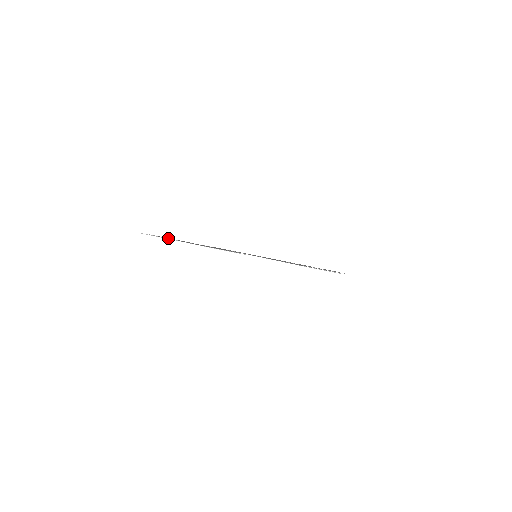
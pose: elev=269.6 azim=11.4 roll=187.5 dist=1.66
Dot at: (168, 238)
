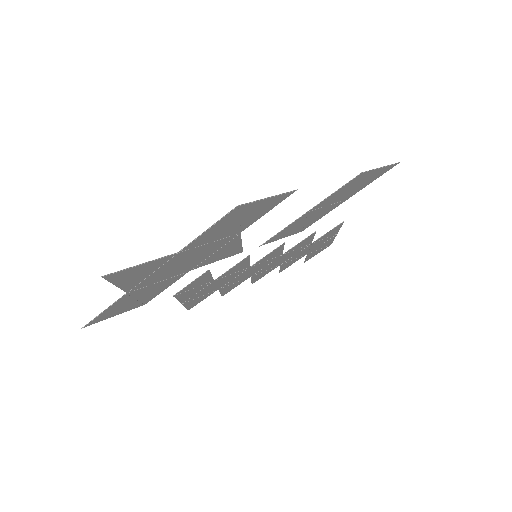
Dot at: (140, 281)
